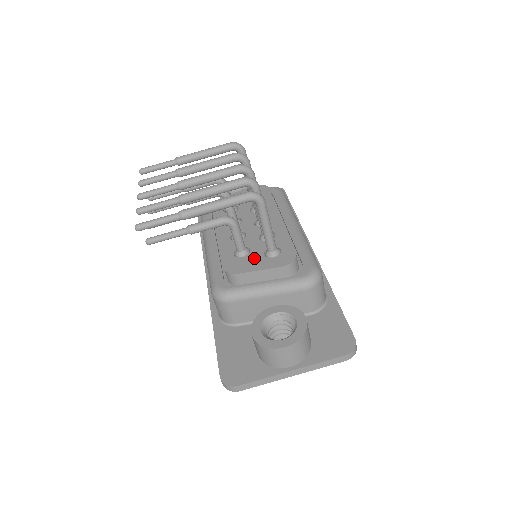
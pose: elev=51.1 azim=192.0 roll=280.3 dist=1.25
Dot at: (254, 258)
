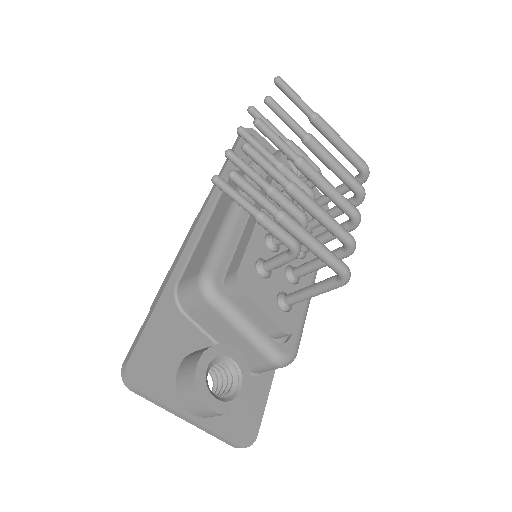
Dot at: (268, 290)
